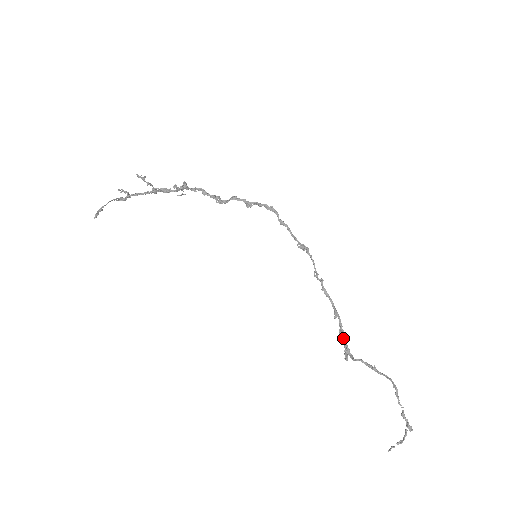
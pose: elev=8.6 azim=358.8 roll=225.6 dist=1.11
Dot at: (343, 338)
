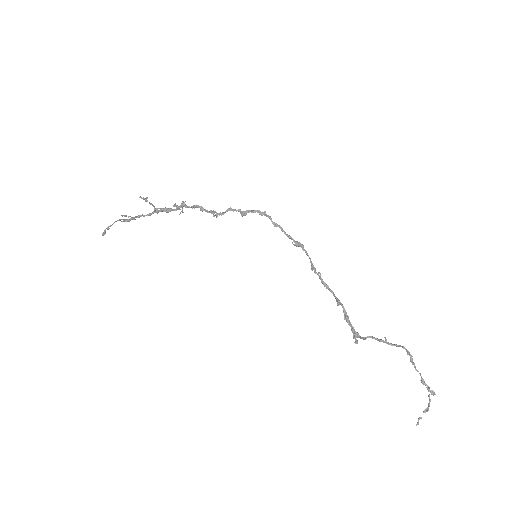
Dot at: (349, 323)
